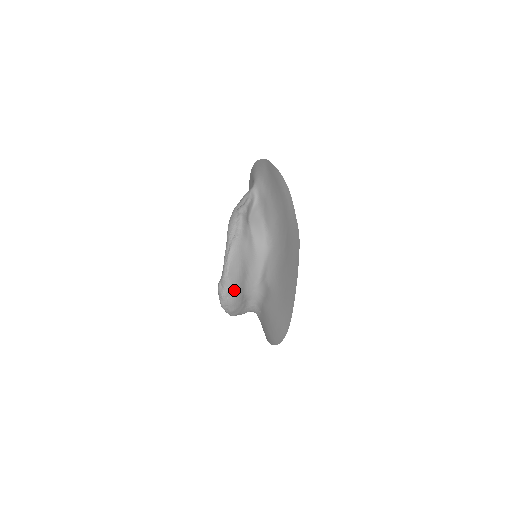
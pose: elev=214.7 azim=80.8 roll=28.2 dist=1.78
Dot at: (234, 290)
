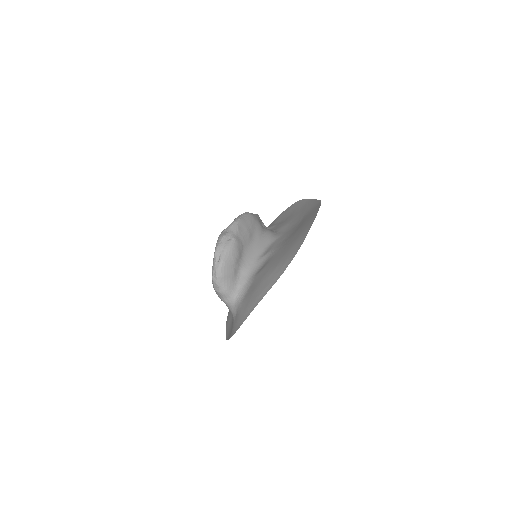
Dot at: (237, 238)
